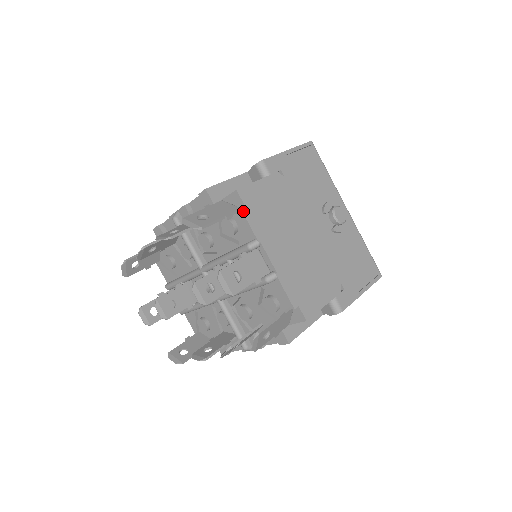
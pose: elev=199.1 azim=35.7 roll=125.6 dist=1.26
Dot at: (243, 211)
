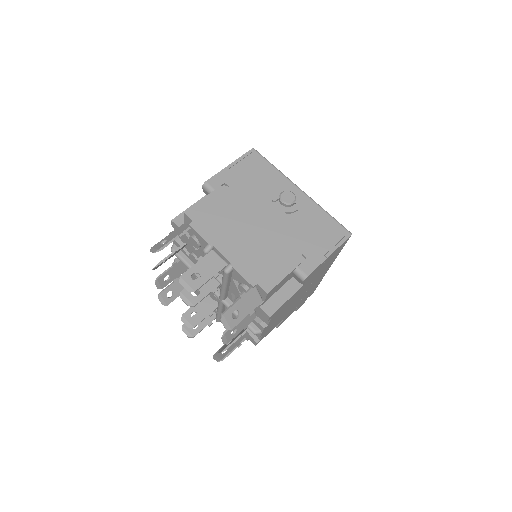
Dot at: (192, 226)
